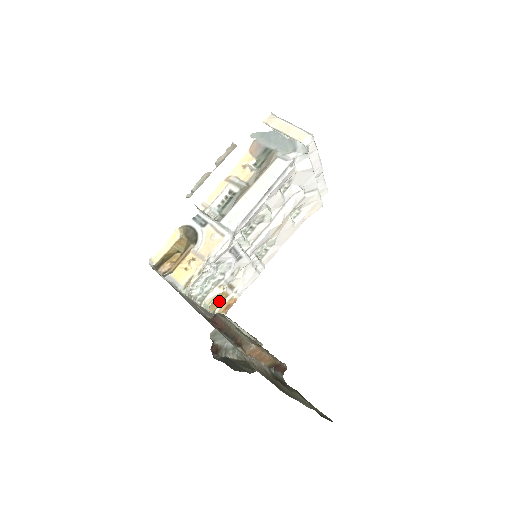
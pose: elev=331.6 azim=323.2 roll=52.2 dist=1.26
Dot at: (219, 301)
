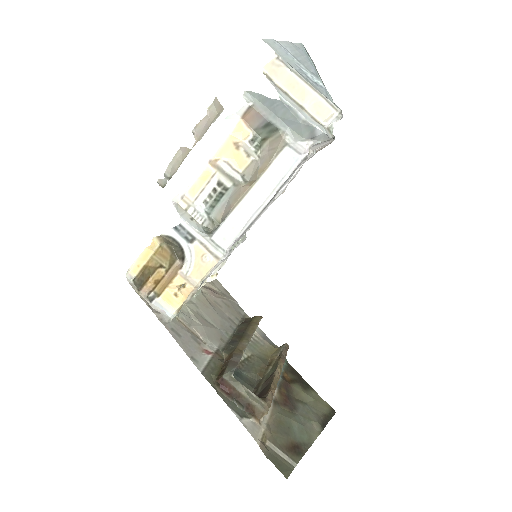
Dot at: occluded
